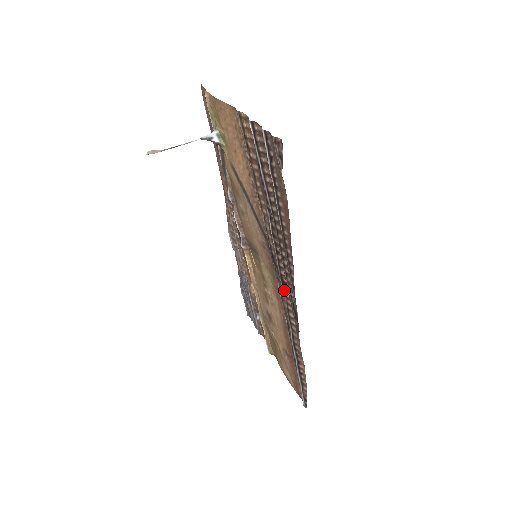
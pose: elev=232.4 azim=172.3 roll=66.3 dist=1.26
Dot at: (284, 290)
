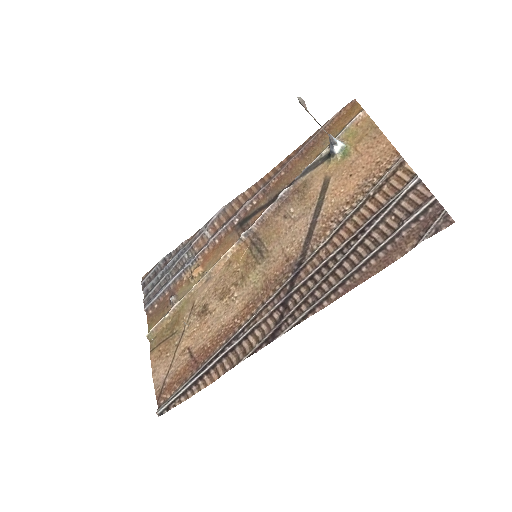
Dot at: (277, 309)
